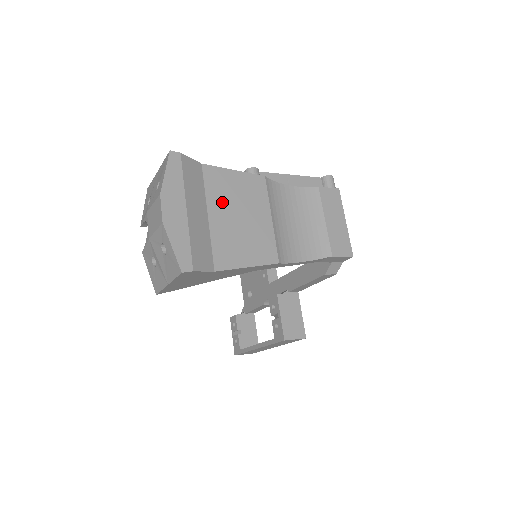
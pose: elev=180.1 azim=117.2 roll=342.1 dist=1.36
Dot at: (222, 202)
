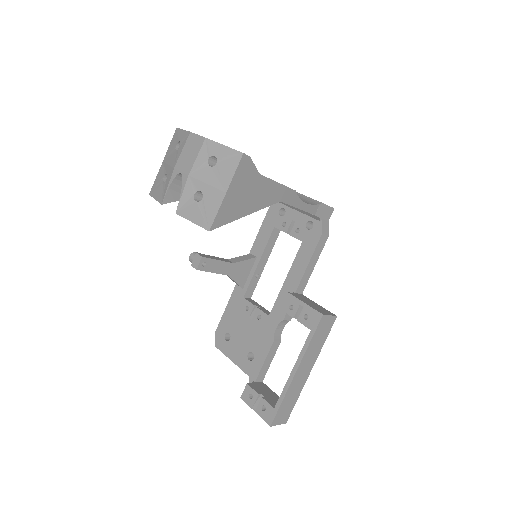
Dot at: occluded
